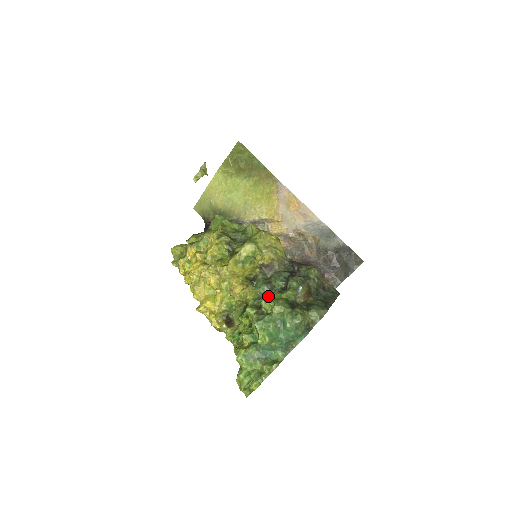
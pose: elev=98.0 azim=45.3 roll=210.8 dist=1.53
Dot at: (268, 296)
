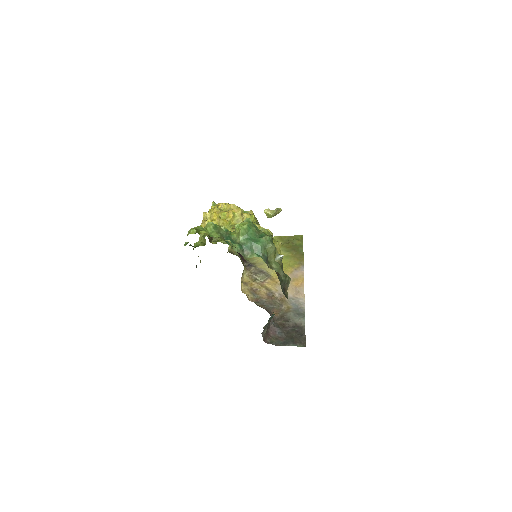
Dot at: occluded
